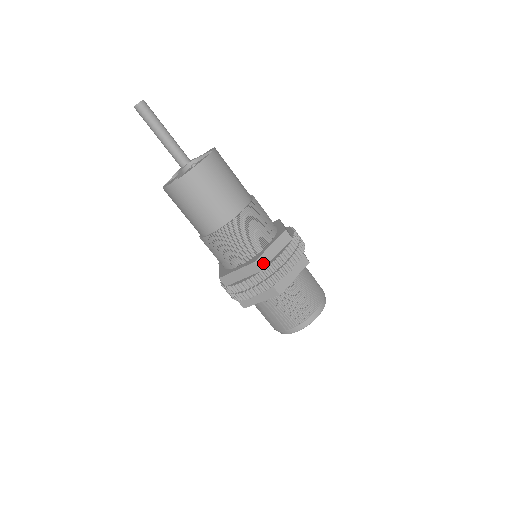
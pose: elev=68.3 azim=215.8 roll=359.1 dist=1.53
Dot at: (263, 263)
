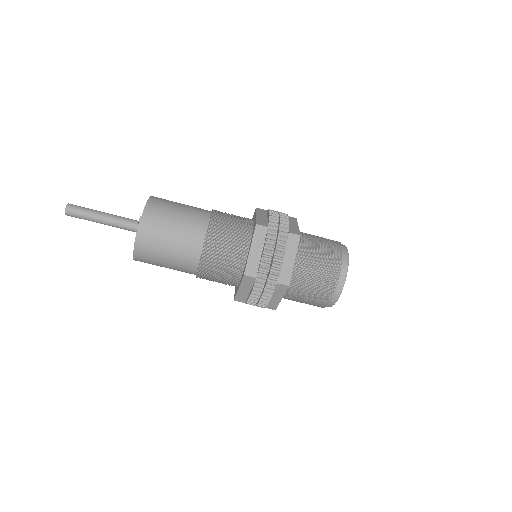
Dot at: (263, 224)
